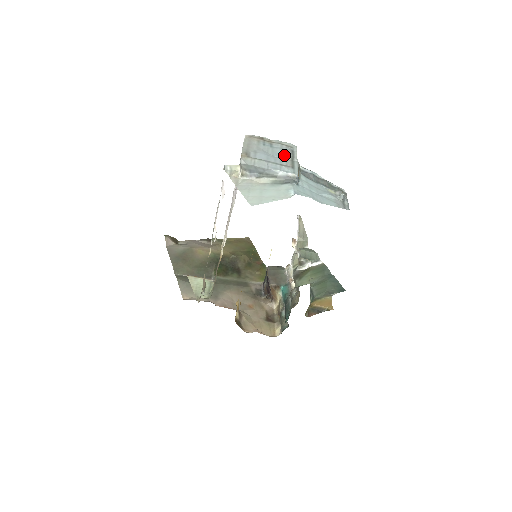
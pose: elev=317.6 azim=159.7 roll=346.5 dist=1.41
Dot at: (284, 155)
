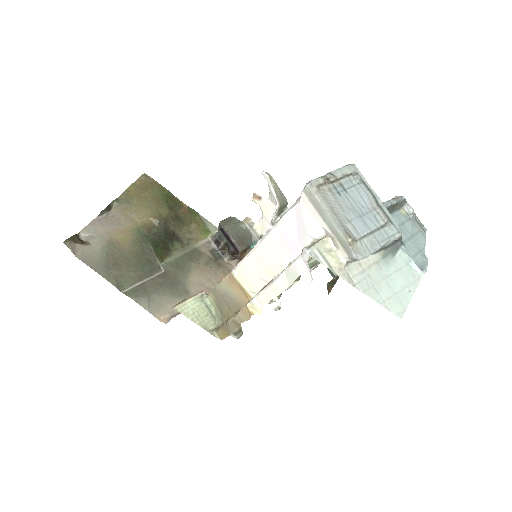
Dot at: (368, 201)
